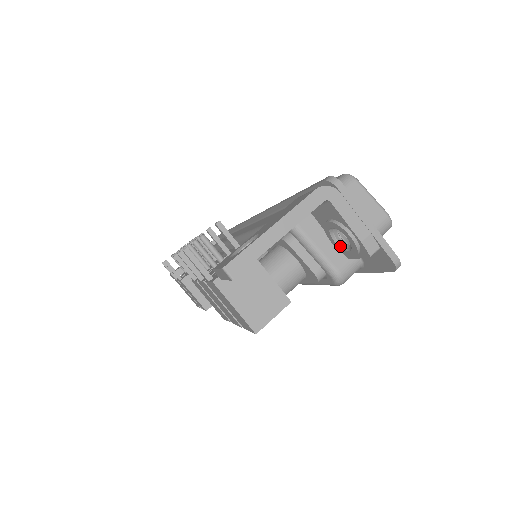
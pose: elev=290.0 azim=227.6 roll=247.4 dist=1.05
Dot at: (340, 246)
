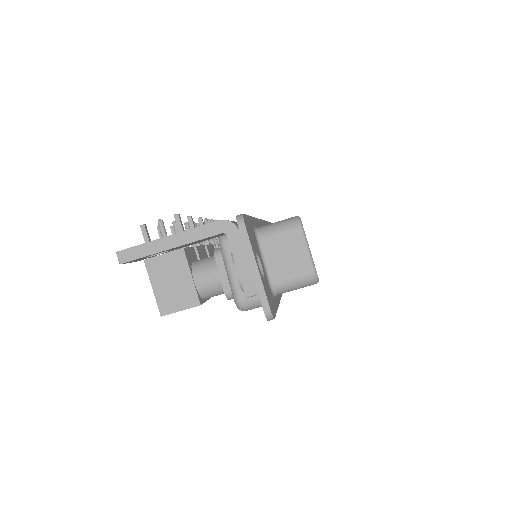
Dot at: occluded
